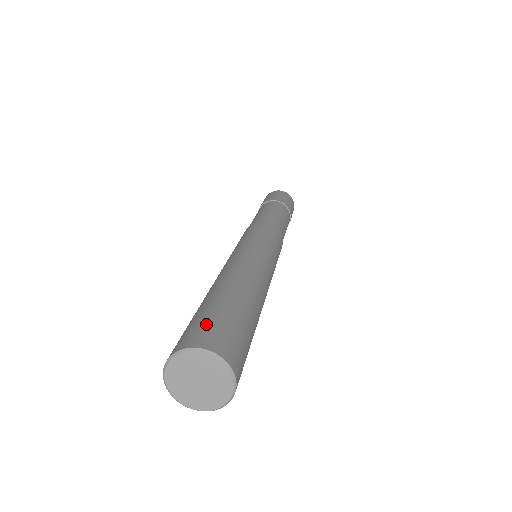
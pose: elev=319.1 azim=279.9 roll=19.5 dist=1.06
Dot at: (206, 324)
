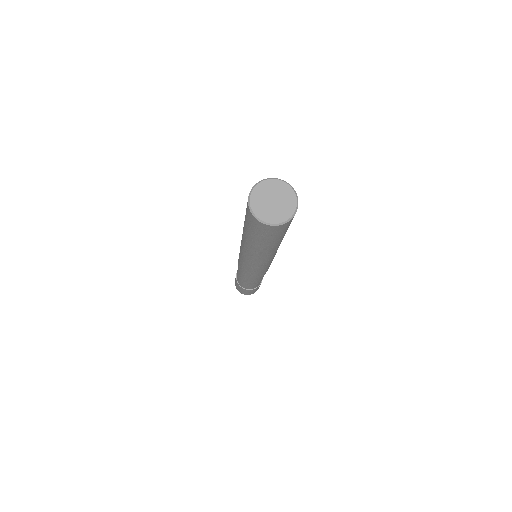
Dot at: occluded
